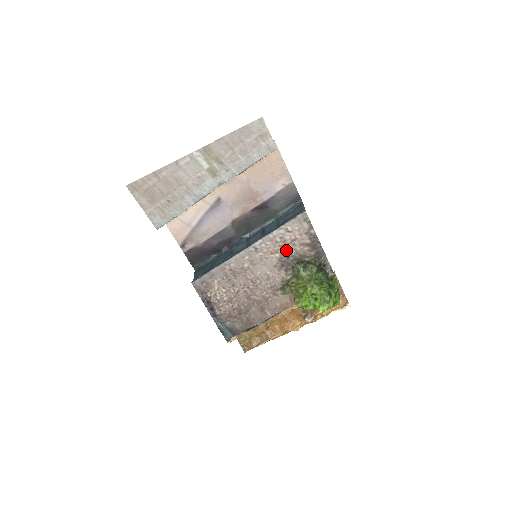
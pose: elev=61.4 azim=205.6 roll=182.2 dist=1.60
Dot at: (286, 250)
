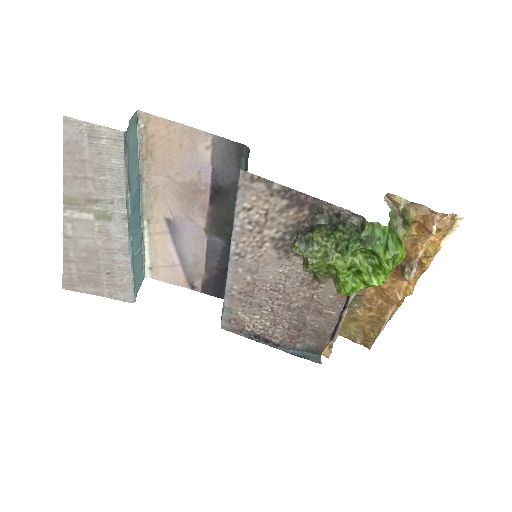
Dot at: (271, 232)
